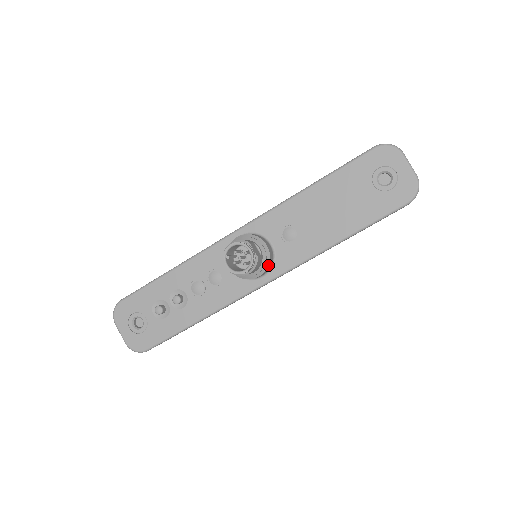
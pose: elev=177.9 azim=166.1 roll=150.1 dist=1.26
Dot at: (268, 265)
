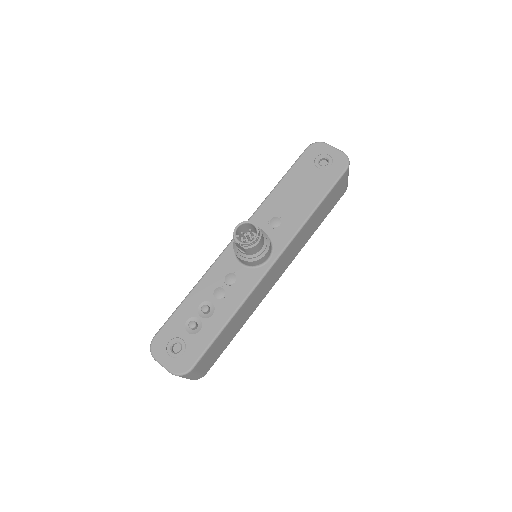
Dot at: (269, 243)
